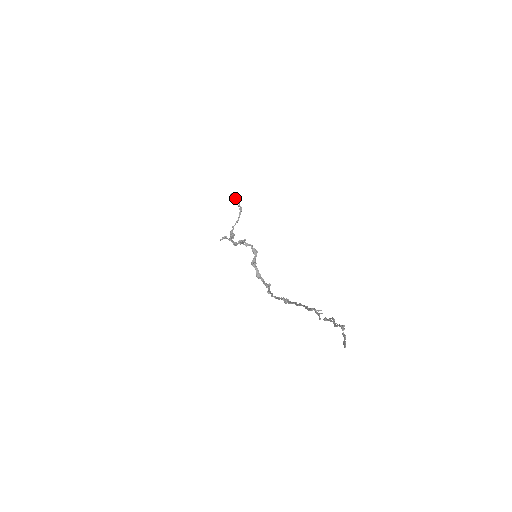
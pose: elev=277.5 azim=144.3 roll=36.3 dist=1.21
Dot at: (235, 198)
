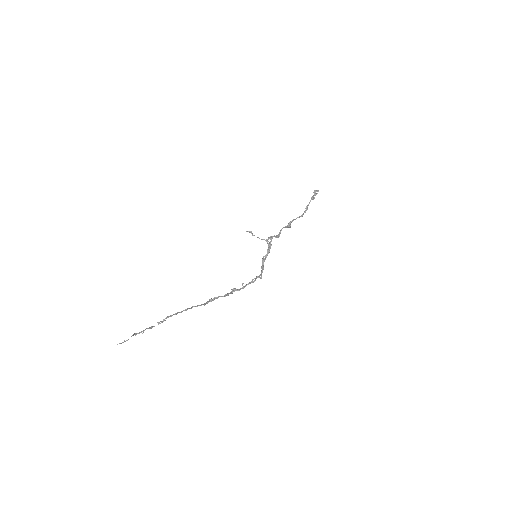
Dot at: (311, 197)
